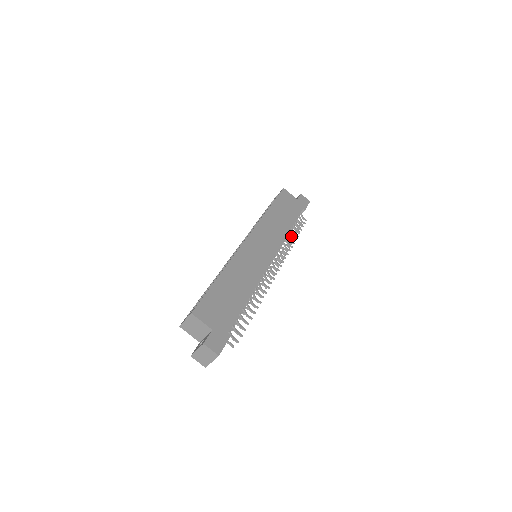
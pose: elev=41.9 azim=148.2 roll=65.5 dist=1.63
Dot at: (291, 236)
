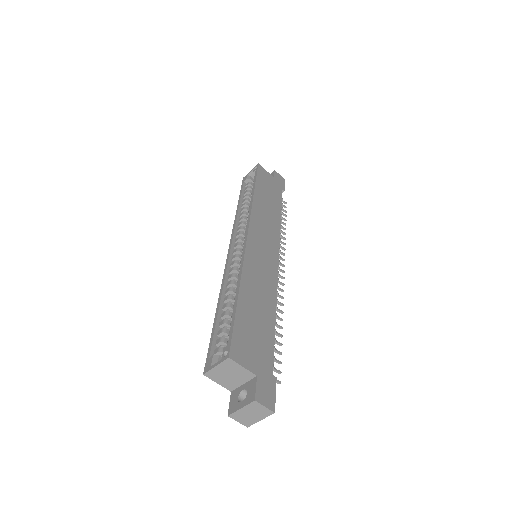
Dot at: occluded
